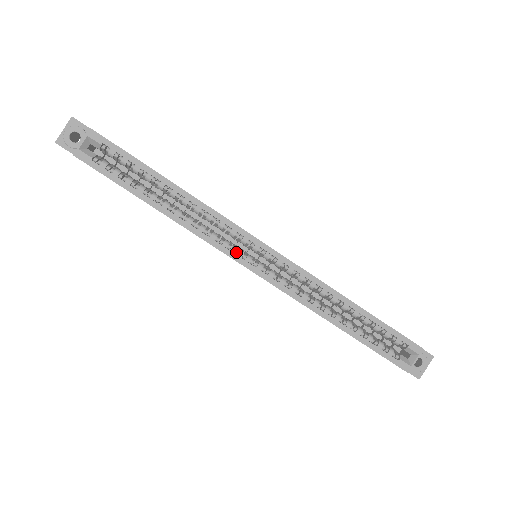
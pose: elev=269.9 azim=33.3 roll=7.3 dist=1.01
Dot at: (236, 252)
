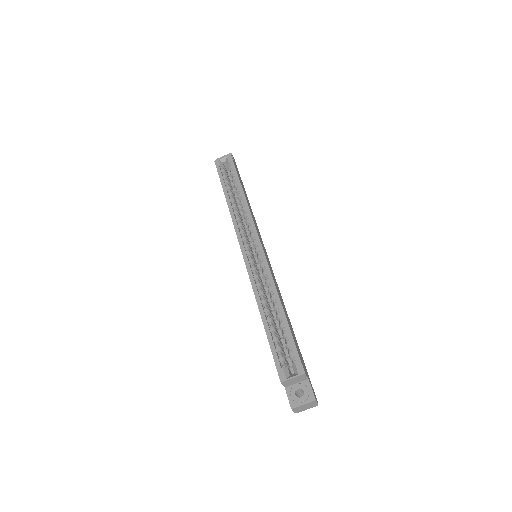
Dot at: (243, 239)
